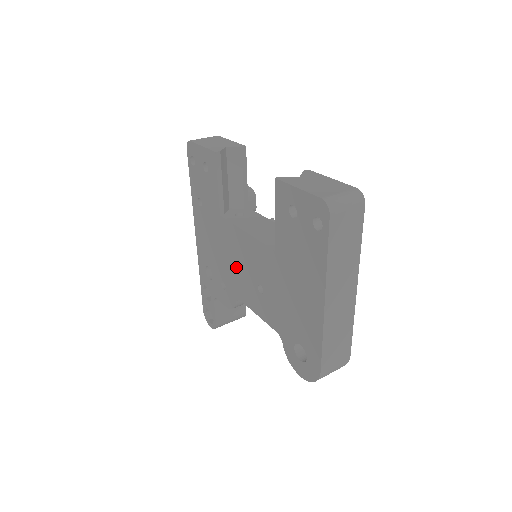
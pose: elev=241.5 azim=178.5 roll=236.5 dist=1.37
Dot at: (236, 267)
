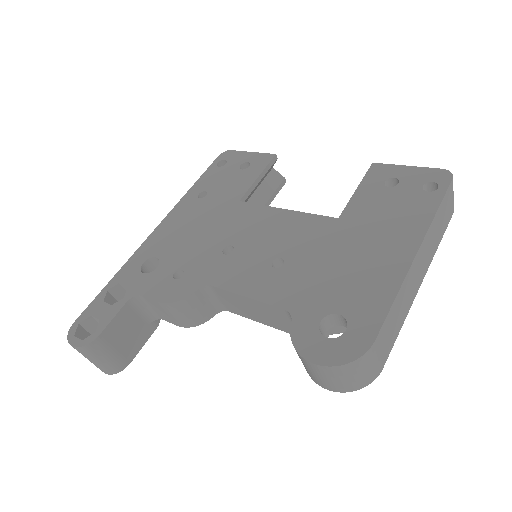
Dot at: (234, 247)
